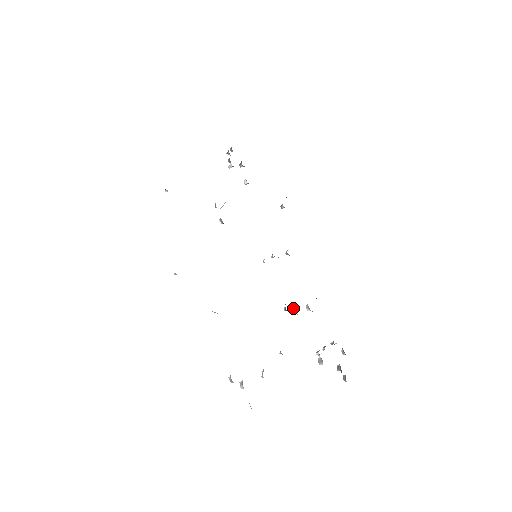
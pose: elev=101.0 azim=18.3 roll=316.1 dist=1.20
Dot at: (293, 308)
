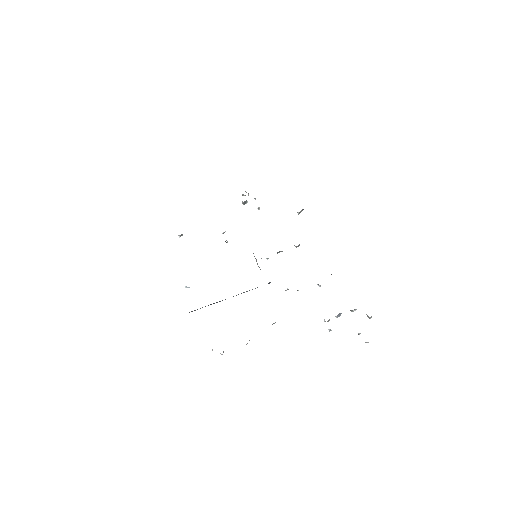
Dot at: occluded
